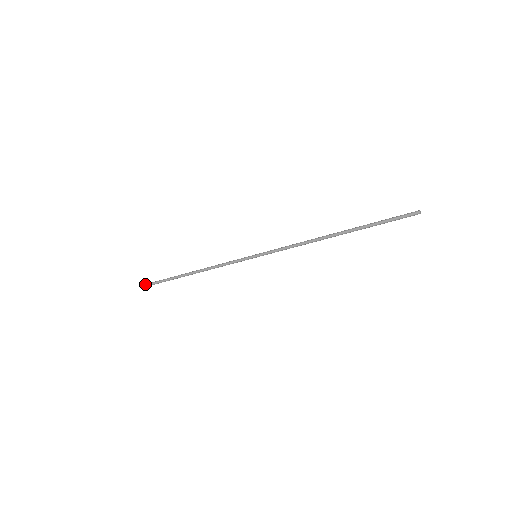
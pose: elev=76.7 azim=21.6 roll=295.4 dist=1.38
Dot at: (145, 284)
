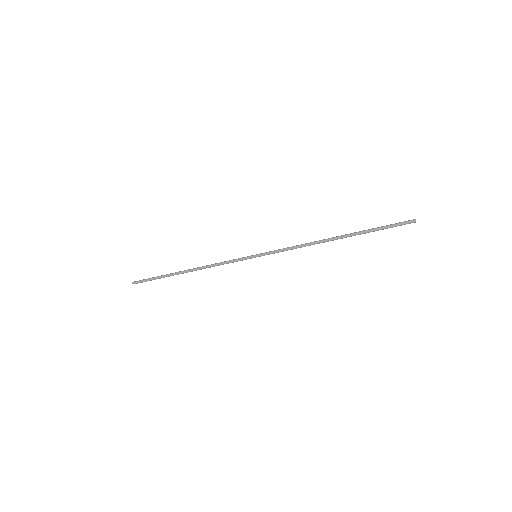
Dot at: occluded
